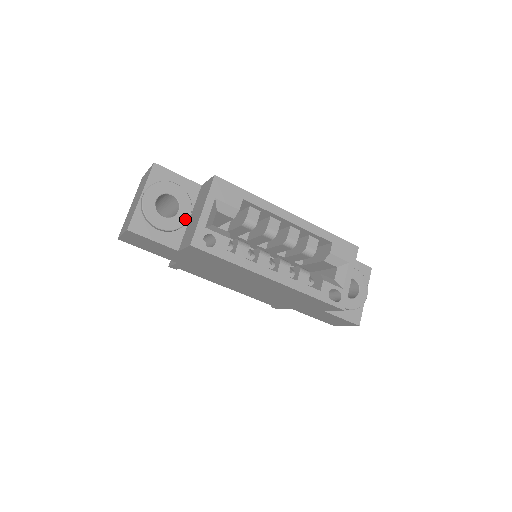
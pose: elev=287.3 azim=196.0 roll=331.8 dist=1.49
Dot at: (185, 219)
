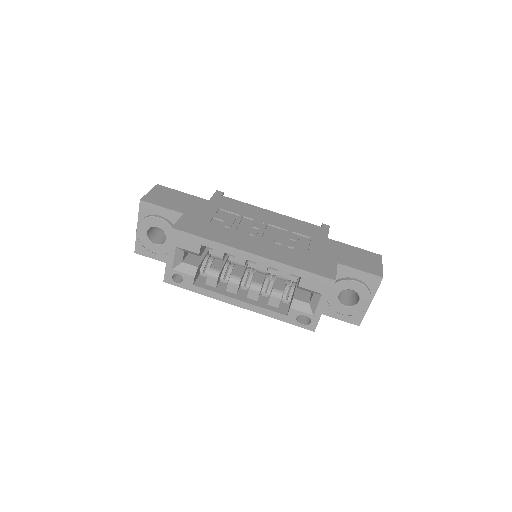
Dot at: occluded
